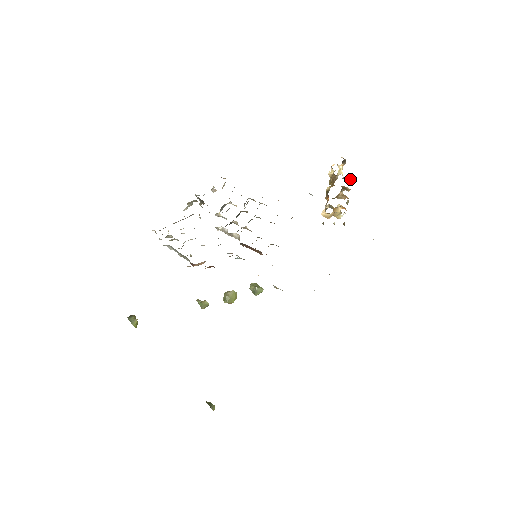
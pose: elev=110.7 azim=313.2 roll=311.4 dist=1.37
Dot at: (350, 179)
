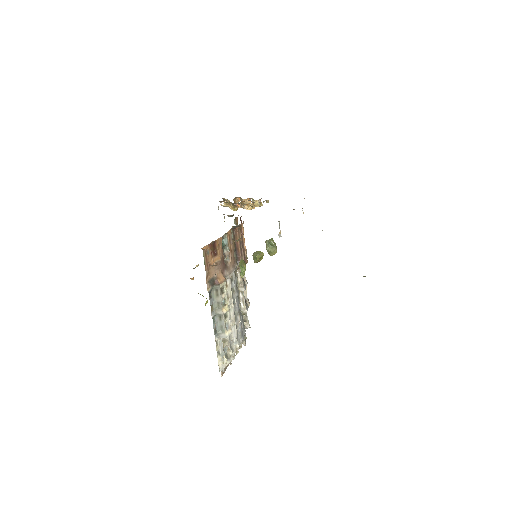
Dot at: (239, 199)
